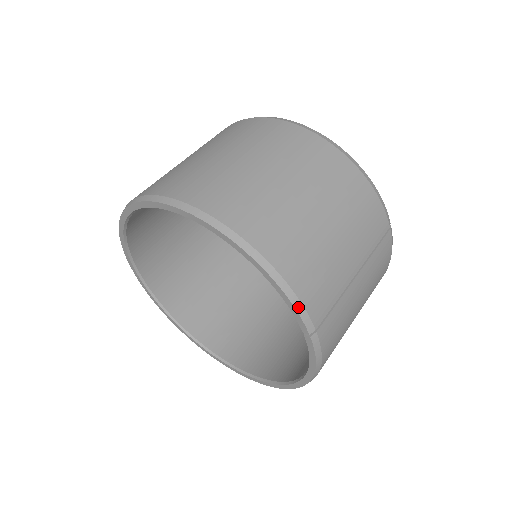
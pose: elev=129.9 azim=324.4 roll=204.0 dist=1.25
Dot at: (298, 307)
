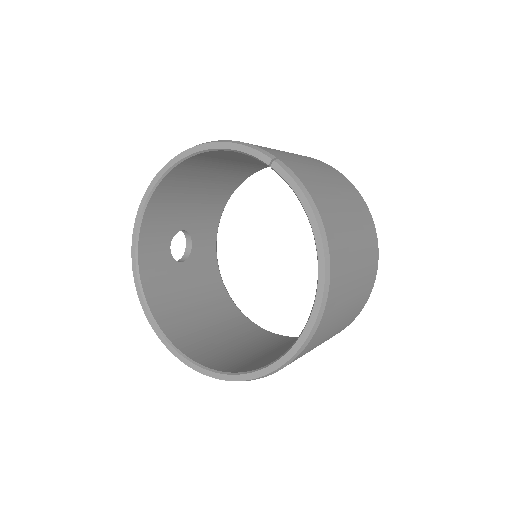
Dot at: (250, 146)
